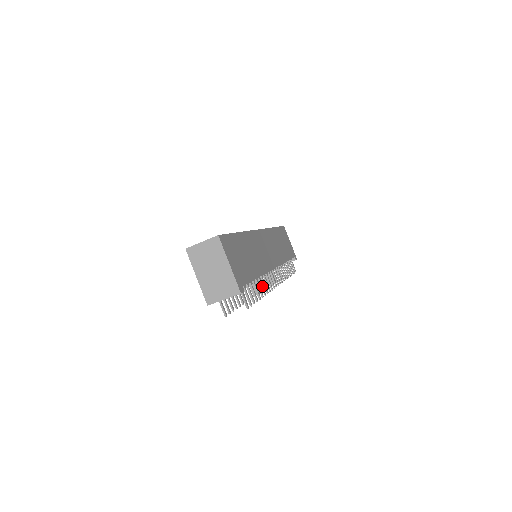
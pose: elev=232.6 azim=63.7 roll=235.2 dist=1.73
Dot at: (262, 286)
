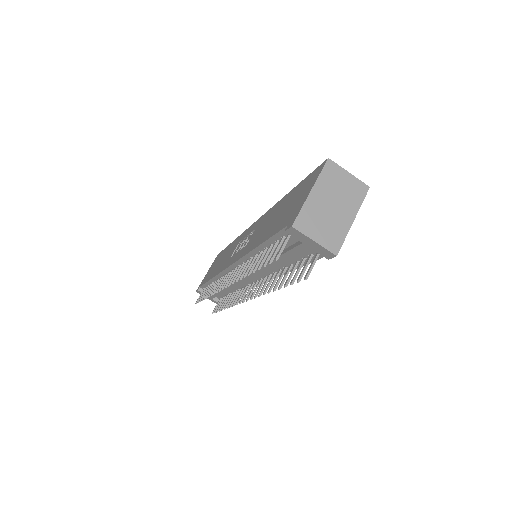
Dot at: occluded
